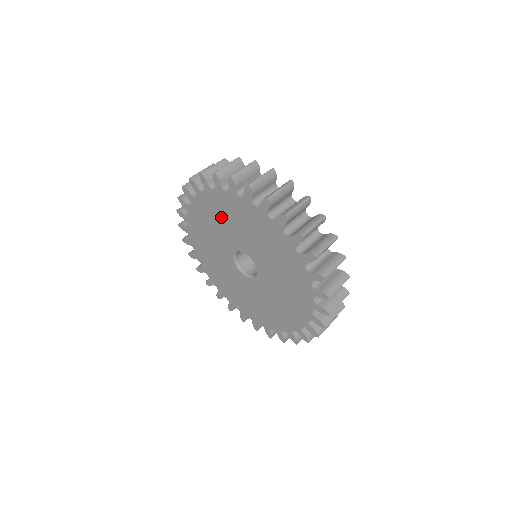
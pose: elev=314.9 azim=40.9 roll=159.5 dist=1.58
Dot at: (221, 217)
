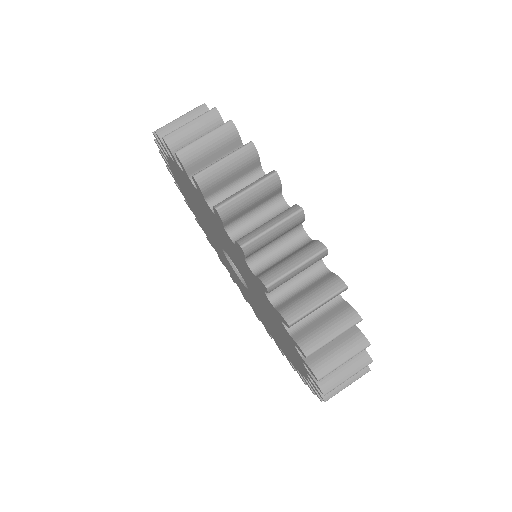
Dot at: (237, 259)
